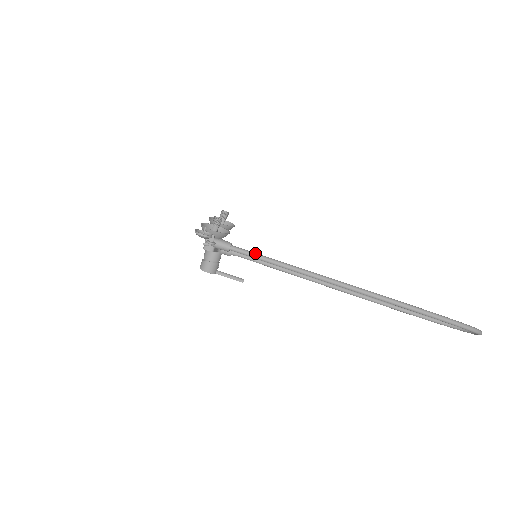
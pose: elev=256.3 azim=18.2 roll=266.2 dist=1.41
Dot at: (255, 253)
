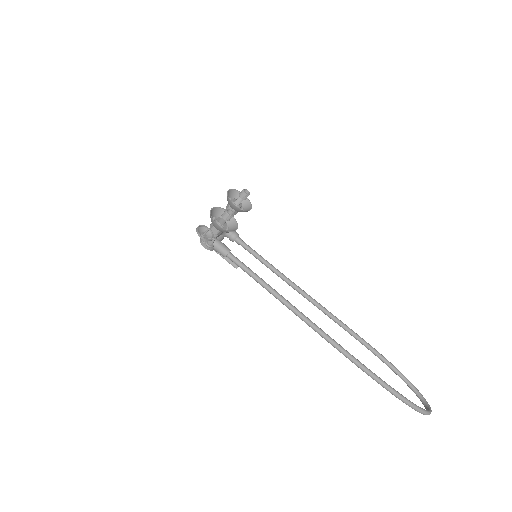
Dot at: (249, 269)
